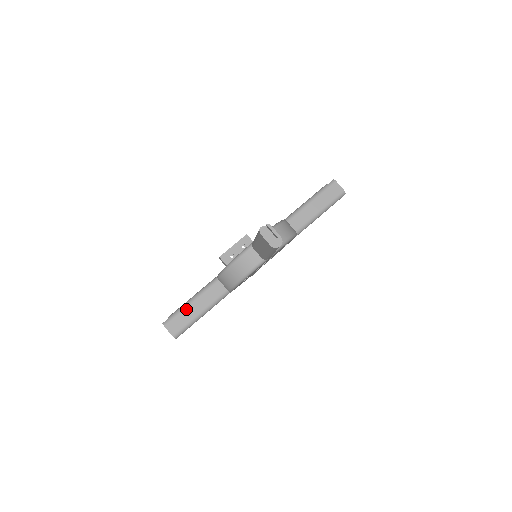
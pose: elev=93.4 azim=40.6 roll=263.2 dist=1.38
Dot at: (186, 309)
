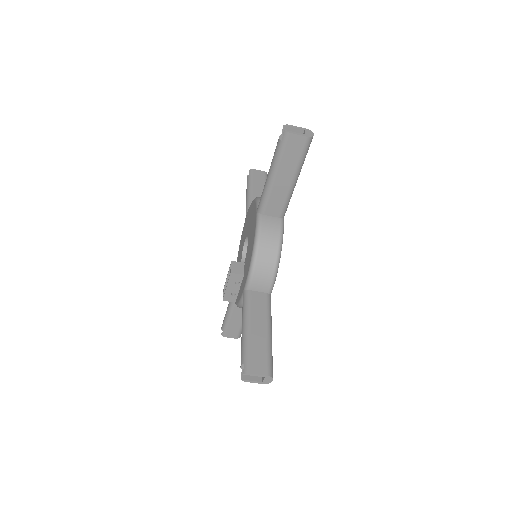
Dot at: (230, 321)
